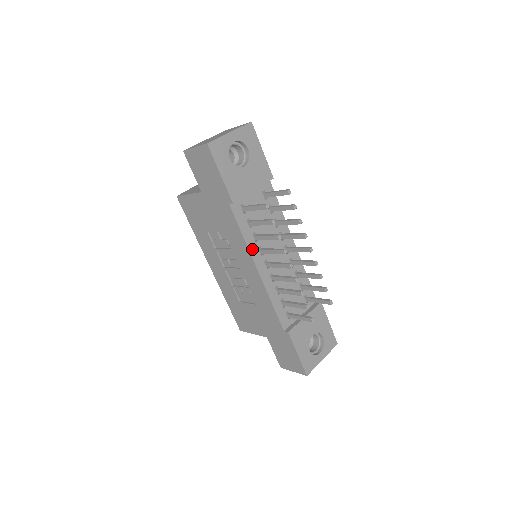
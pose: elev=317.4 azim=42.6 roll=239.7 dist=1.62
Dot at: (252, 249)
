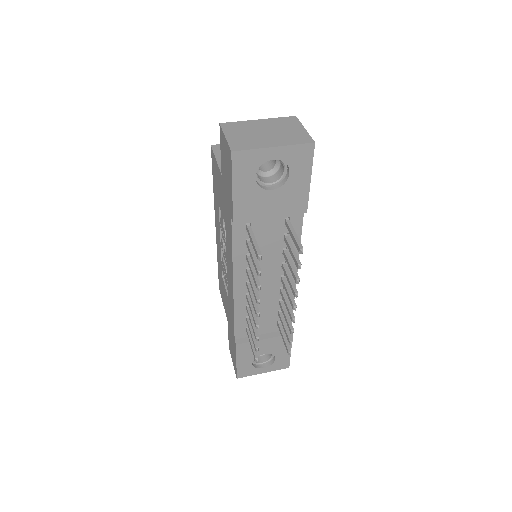
Dot at: (237, 266)
